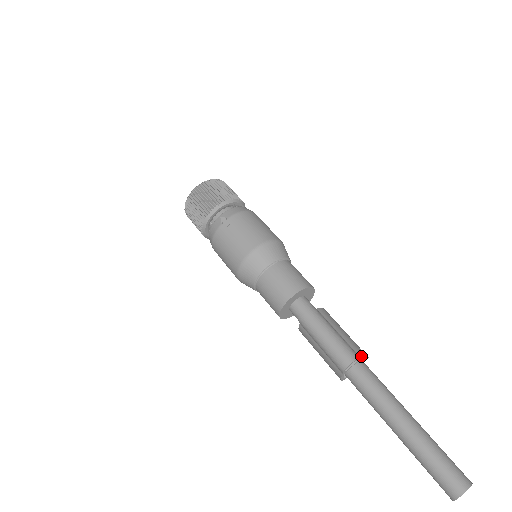
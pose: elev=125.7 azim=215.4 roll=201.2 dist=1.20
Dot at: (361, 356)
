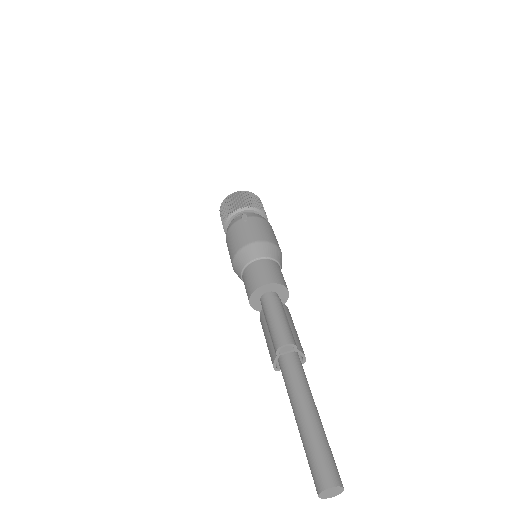
Dot at: (299, 349)
